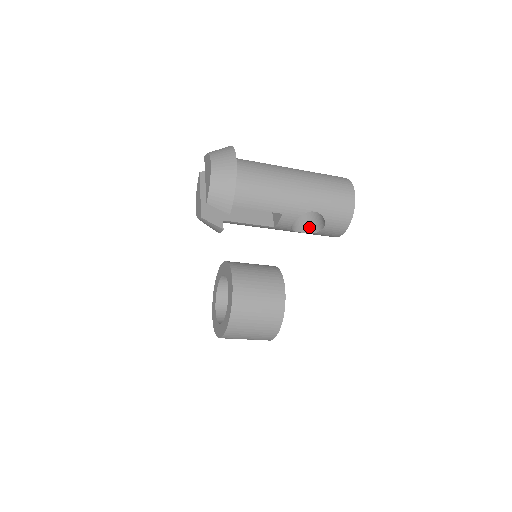
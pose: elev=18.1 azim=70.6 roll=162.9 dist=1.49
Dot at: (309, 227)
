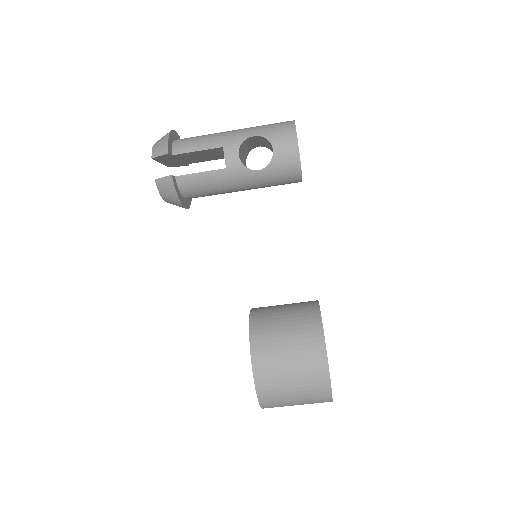
Dot at: occluded
